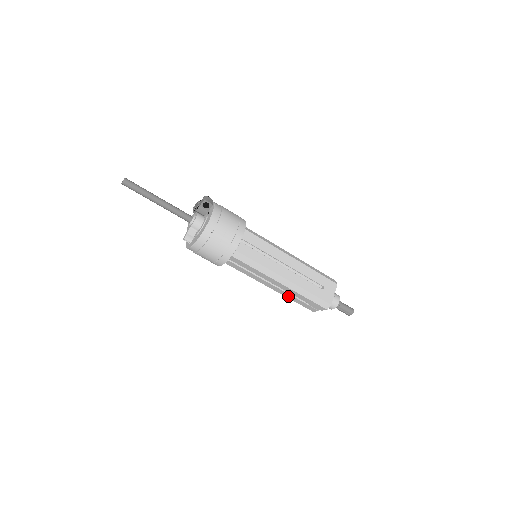
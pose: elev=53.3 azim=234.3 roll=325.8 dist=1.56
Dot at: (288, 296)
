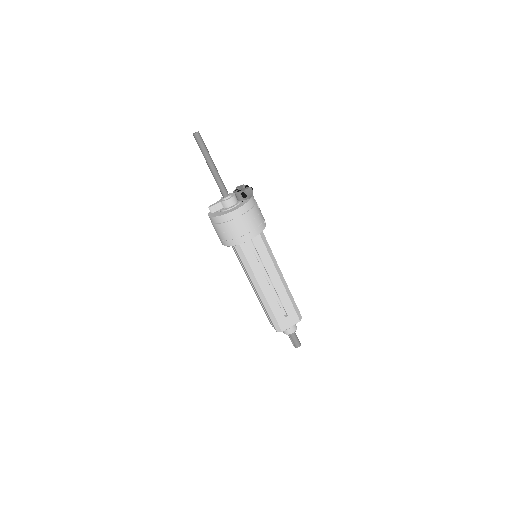
Dot at: (259, 300)
